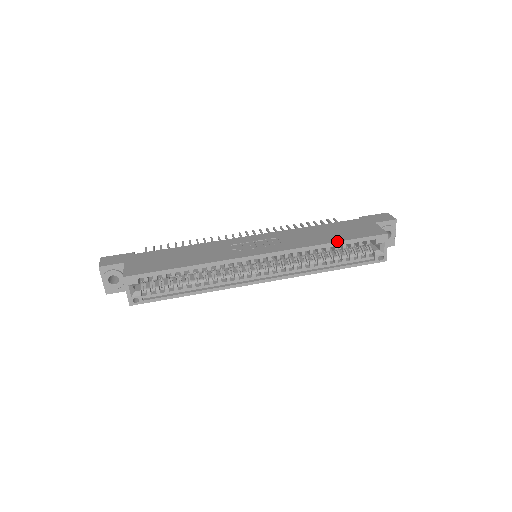
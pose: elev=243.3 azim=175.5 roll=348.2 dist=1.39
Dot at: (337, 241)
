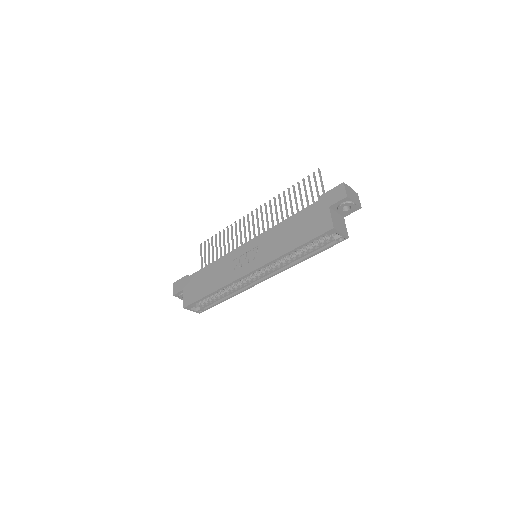
Dot at: (296, 247)
